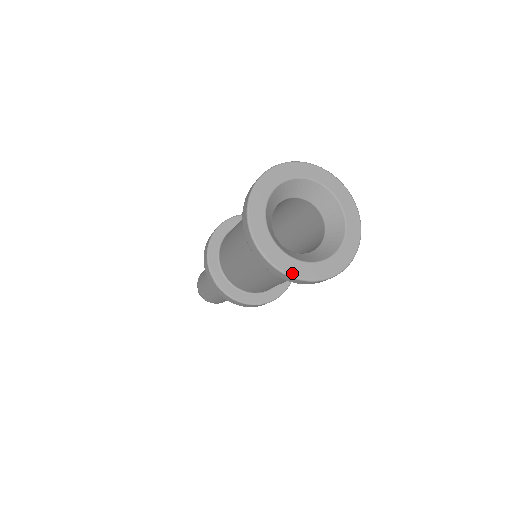
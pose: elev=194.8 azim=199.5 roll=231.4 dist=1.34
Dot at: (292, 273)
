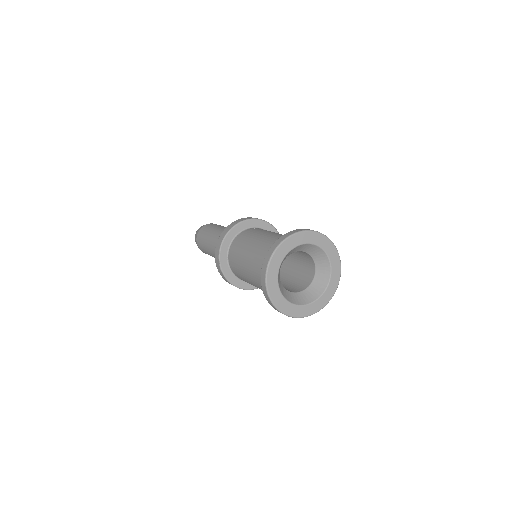
Dot at: (276, 304)
